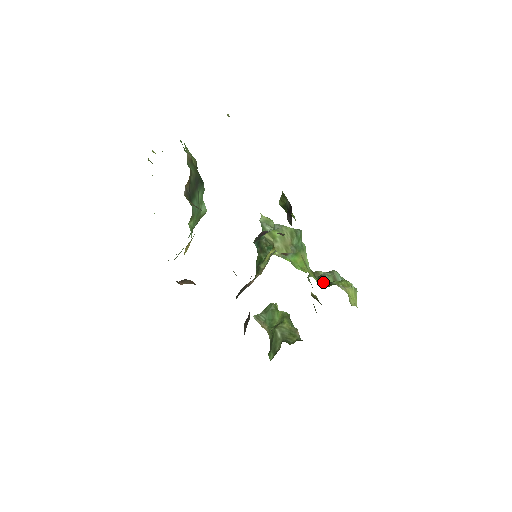
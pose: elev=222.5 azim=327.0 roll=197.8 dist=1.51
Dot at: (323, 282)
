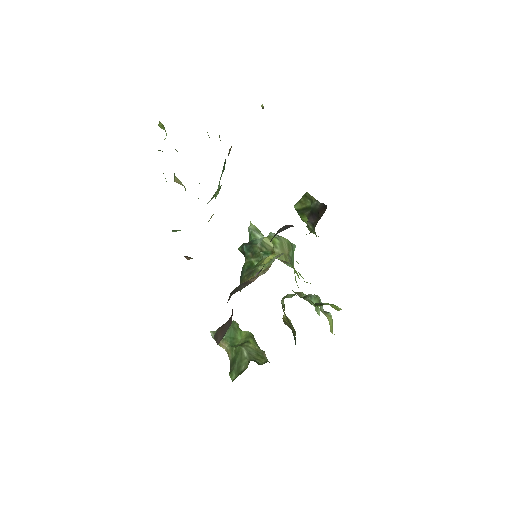
Dot at: (310, 302)
